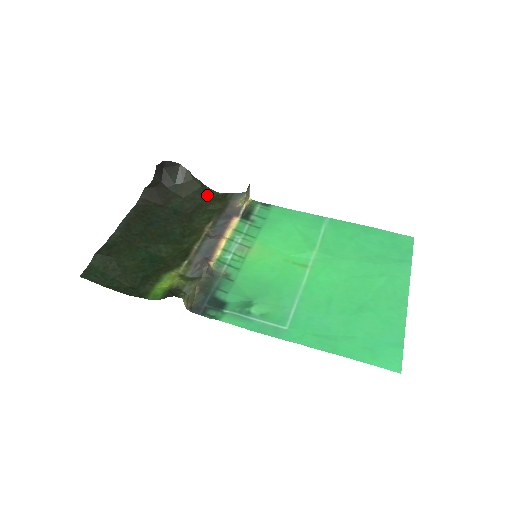
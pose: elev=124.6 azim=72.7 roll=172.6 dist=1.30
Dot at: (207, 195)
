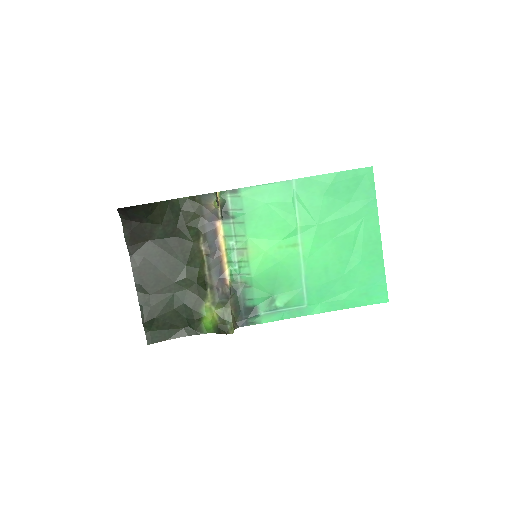
Dot at: (178, 208)
